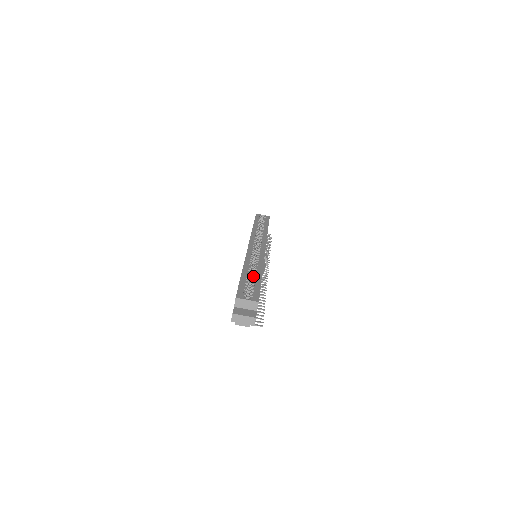
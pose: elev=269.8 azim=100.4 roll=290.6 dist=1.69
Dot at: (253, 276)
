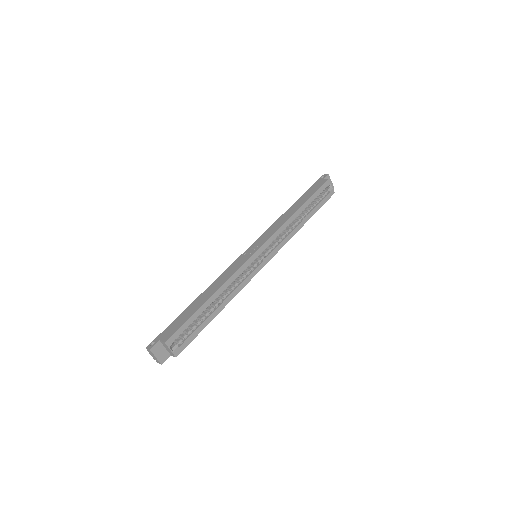
Dot at: (211, 310)
